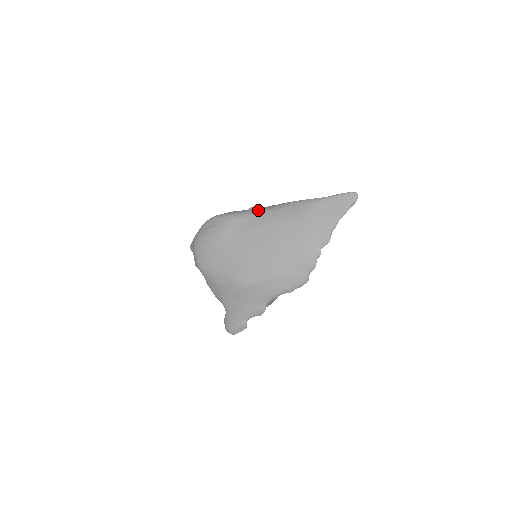
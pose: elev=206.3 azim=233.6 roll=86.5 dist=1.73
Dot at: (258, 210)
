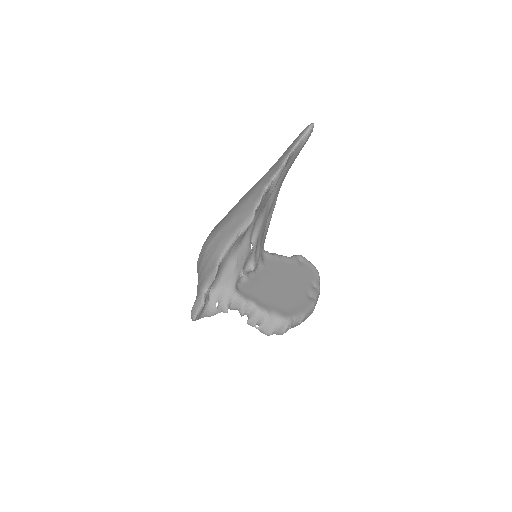
Dot at: occluded
